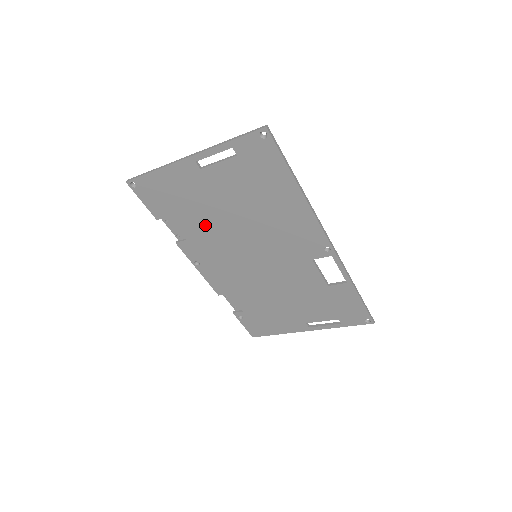
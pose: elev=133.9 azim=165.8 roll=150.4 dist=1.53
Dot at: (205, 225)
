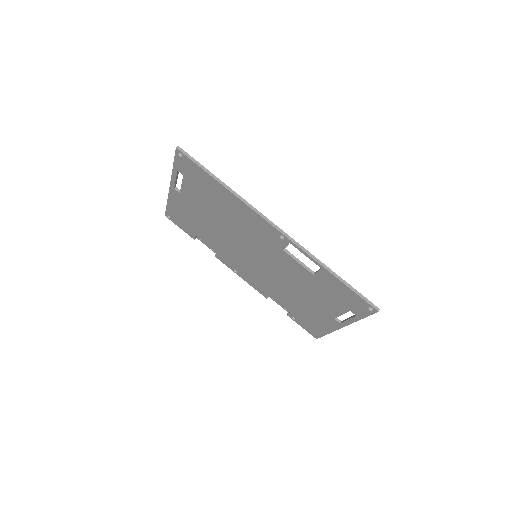
Dot at: (214, 237)
